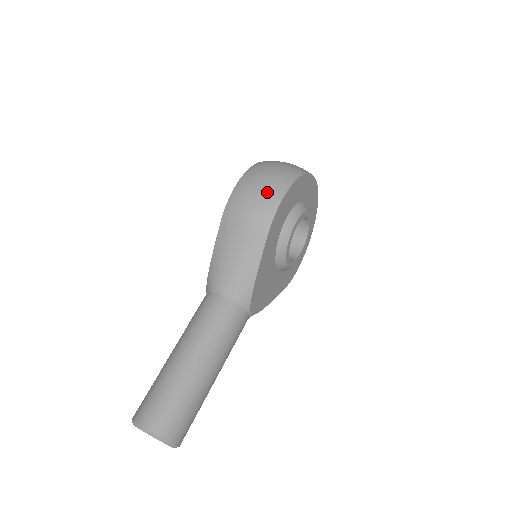
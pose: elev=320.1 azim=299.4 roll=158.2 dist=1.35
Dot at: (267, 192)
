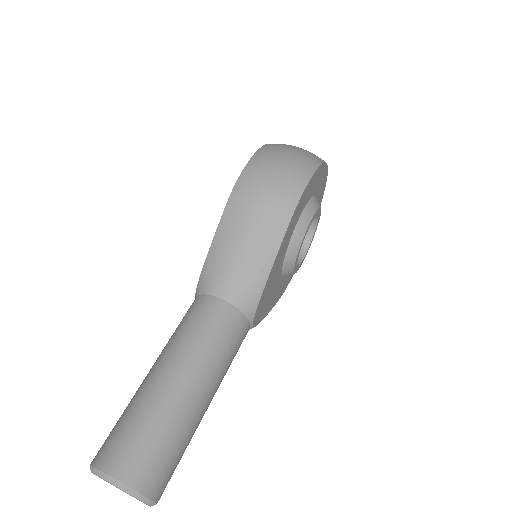
Dot at: (289, 174)
